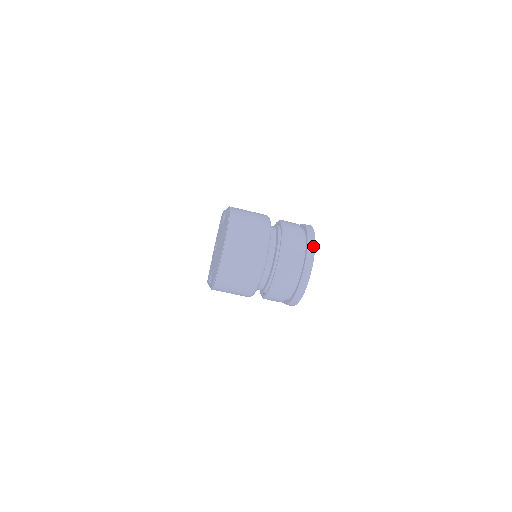
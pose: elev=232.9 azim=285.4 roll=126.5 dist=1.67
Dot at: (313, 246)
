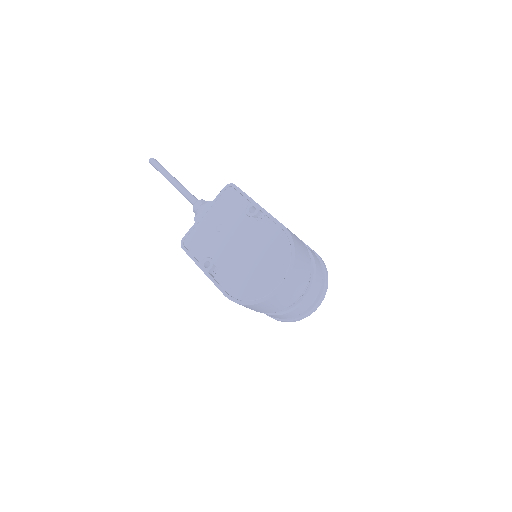
Dot at: occluded
